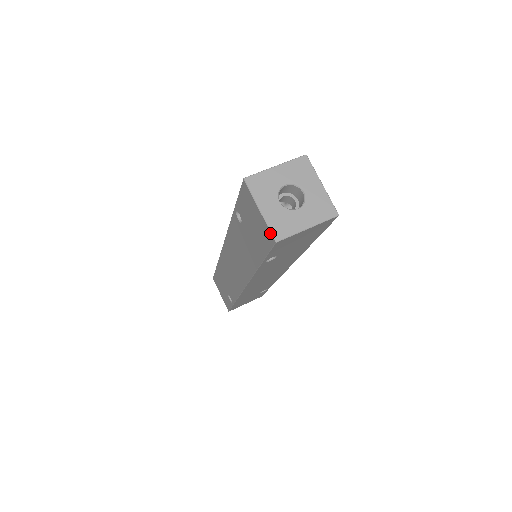
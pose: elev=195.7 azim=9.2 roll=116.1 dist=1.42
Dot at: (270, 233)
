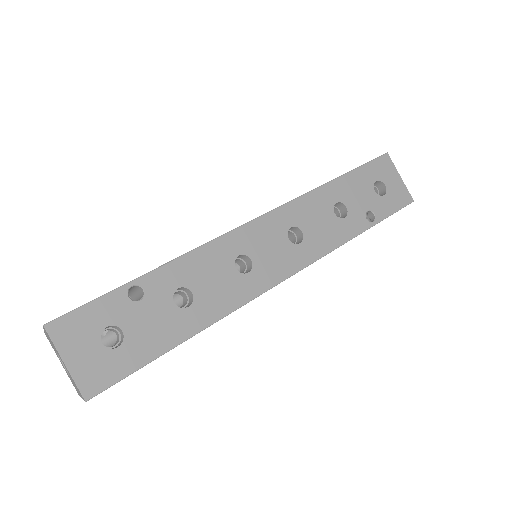
Dot at: occluded
